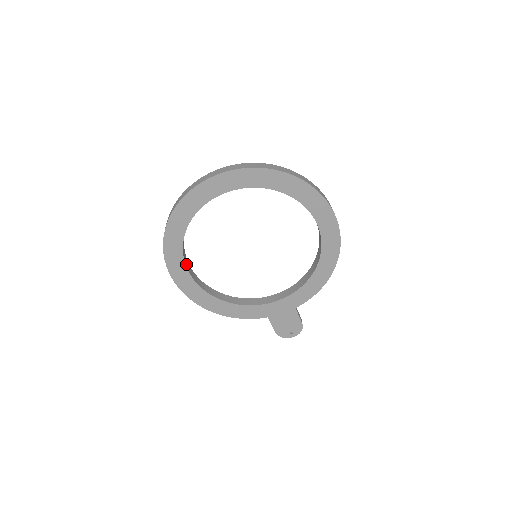
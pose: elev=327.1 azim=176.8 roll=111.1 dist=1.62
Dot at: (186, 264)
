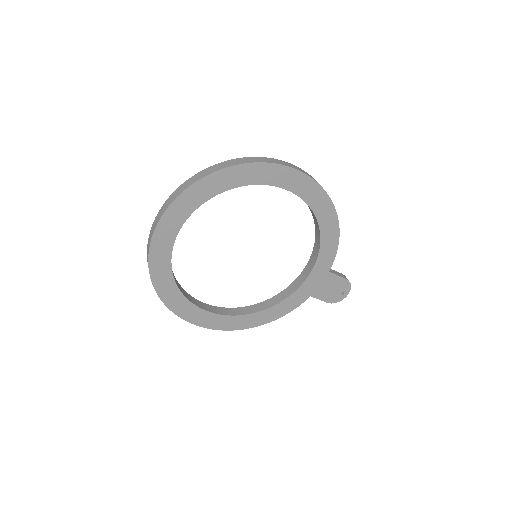
Dot at: (201, 307)
